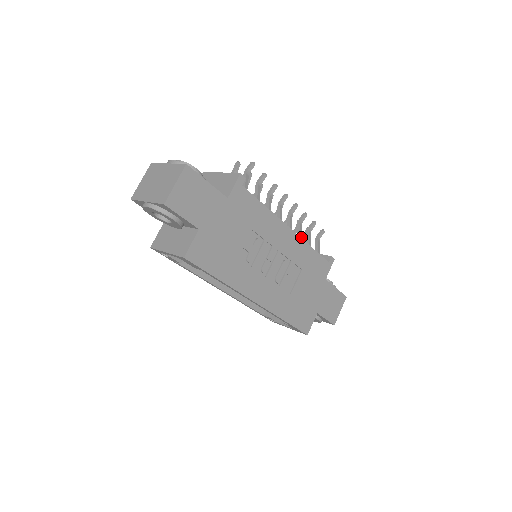
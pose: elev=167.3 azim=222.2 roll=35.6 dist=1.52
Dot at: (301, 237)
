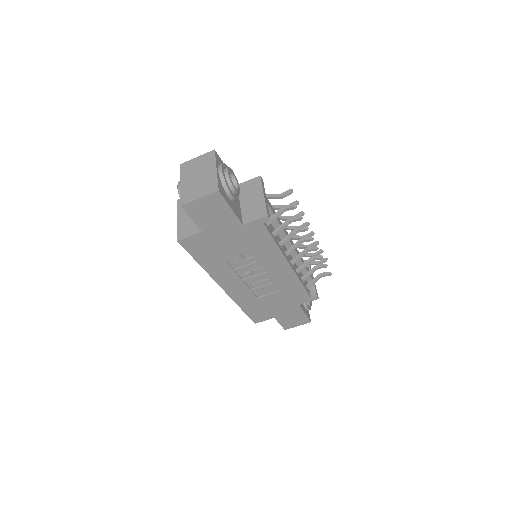
Dot at: occluded
